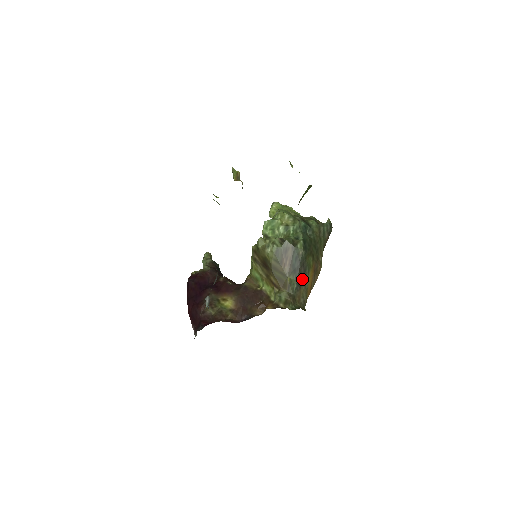
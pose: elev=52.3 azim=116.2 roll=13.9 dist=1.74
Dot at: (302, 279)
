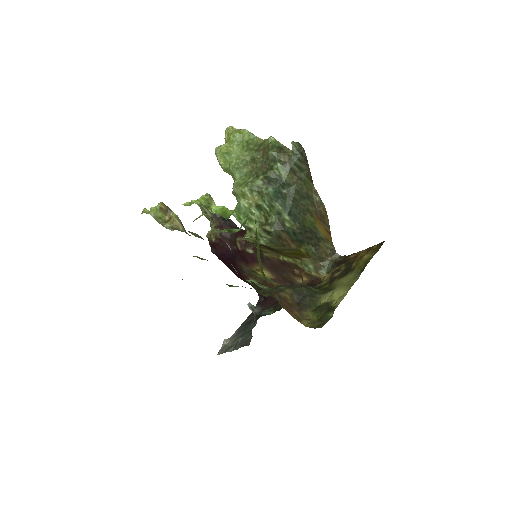
Dot at: (315, 239)
